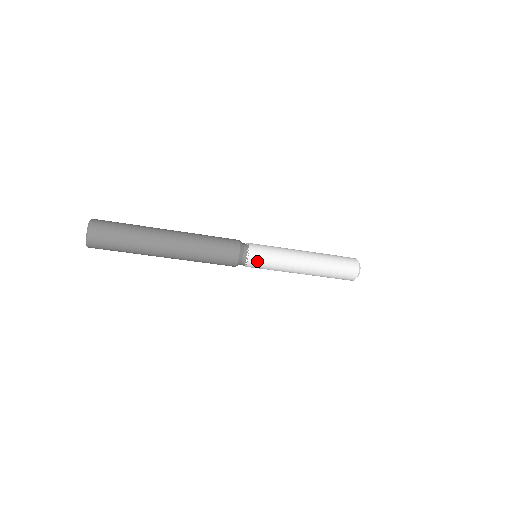
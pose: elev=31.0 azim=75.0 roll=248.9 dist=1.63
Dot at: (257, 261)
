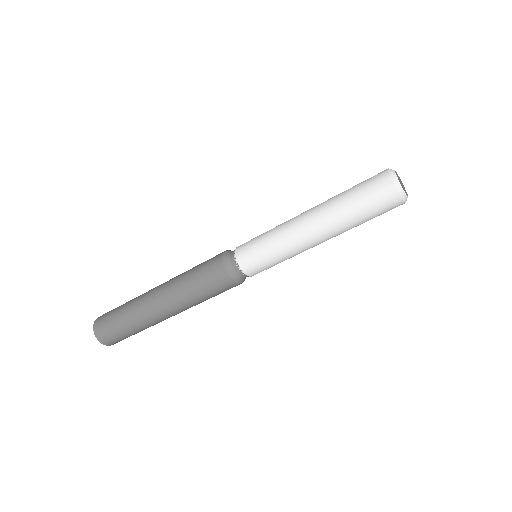
Dot at: (246, 251)
